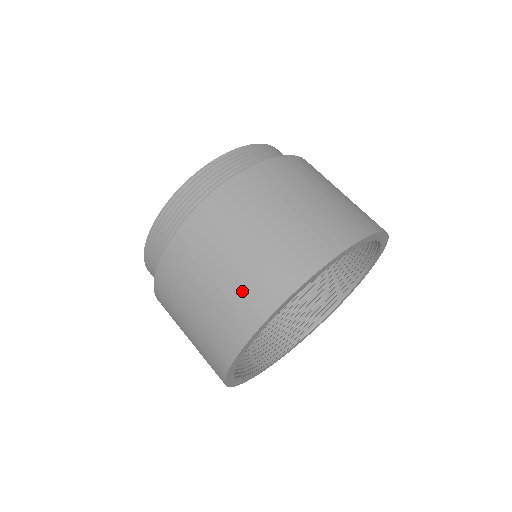
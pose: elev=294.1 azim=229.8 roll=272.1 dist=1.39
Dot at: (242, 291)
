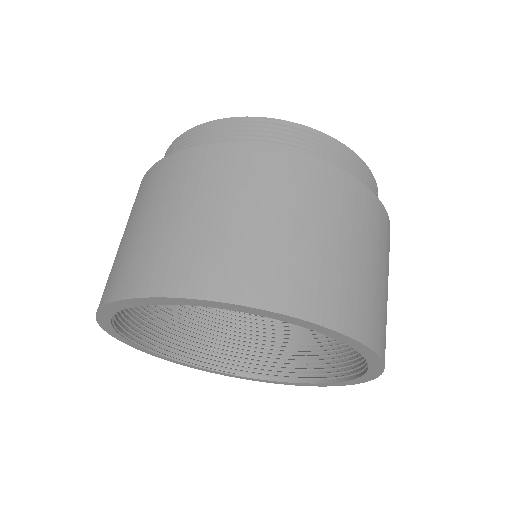
Dot at: (163, 250)
